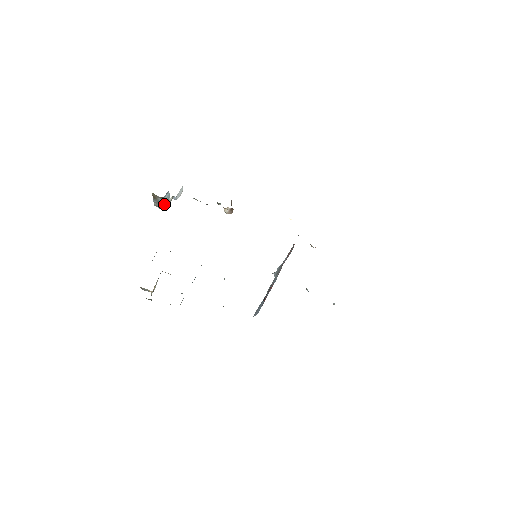
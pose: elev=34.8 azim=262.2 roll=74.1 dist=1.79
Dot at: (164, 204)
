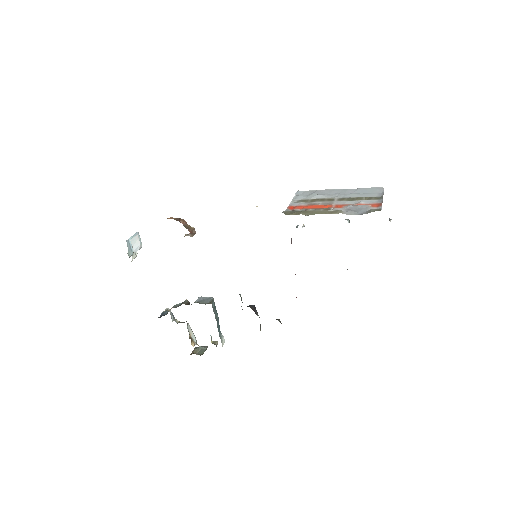
Dot at: occluded
